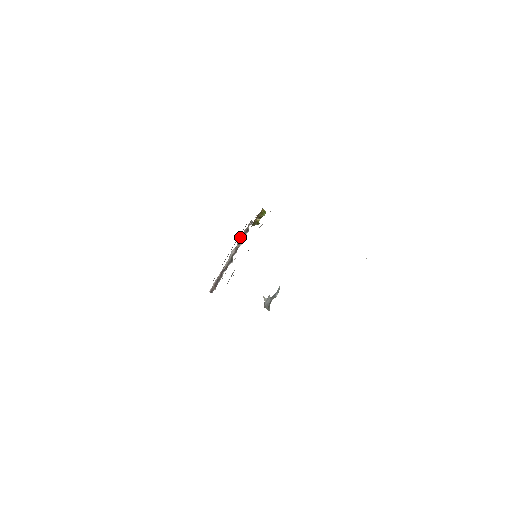
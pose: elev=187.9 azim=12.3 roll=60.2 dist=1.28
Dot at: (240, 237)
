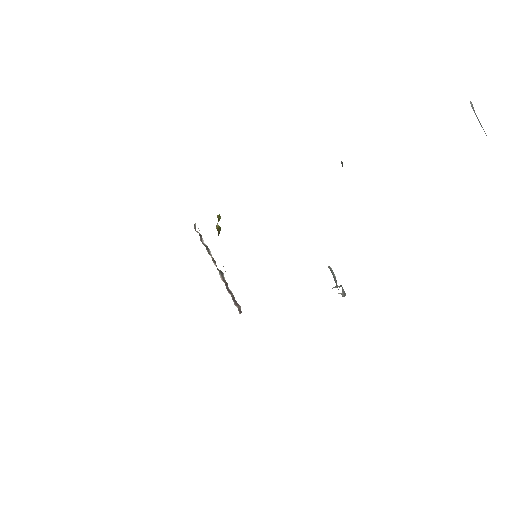
Dot at: occluded
